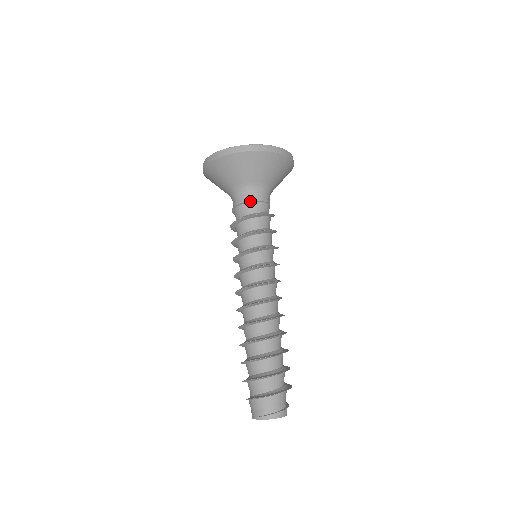
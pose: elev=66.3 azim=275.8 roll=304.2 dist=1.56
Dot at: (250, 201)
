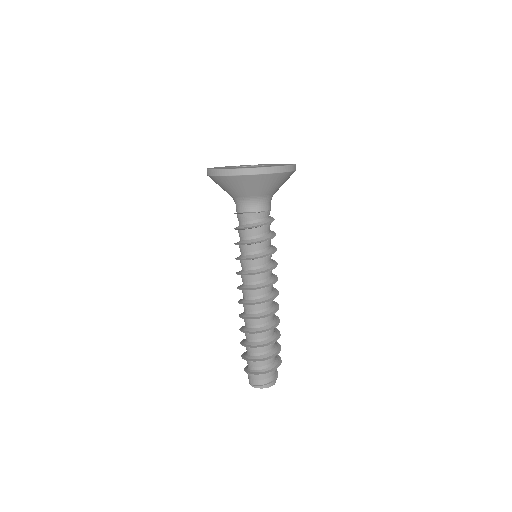
Dot at: (251, 213)
